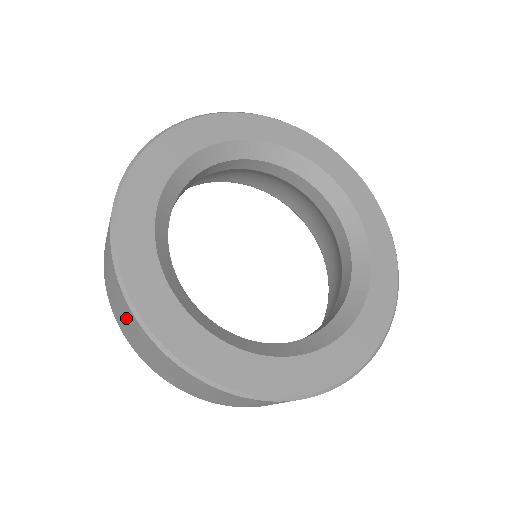
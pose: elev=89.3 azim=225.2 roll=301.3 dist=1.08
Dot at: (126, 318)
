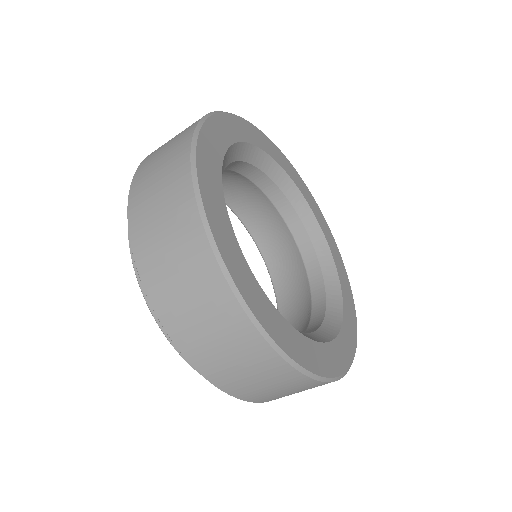
Dot at: (168, 213)
